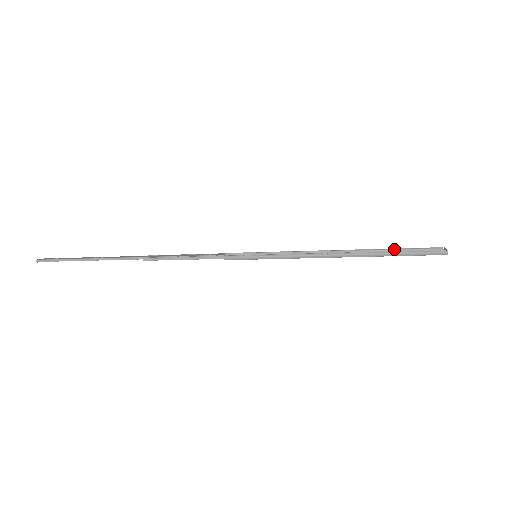
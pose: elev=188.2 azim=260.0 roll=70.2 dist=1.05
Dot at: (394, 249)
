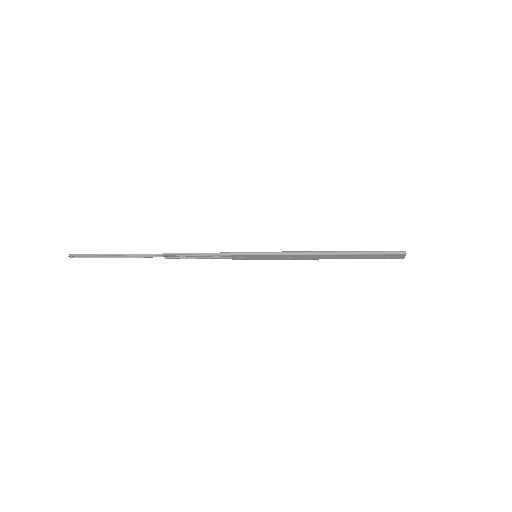
Dot at: (365, 257)
